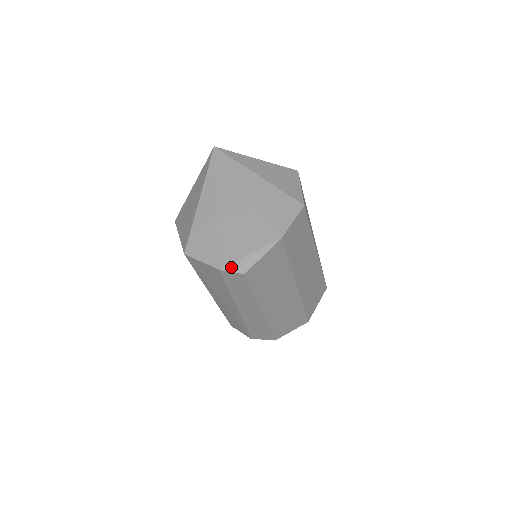
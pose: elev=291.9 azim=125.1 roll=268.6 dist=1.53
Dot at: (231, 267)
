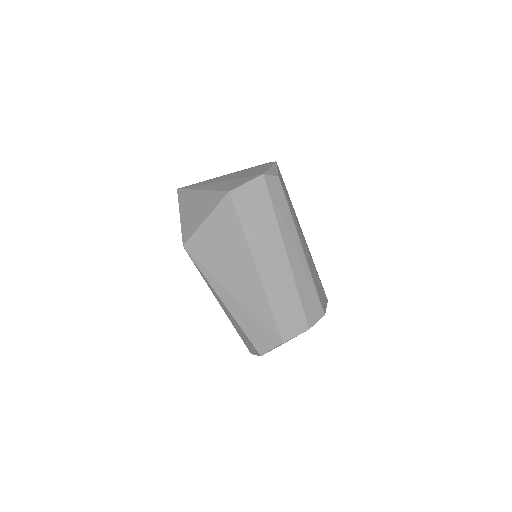
Dot at: (268, 173)
